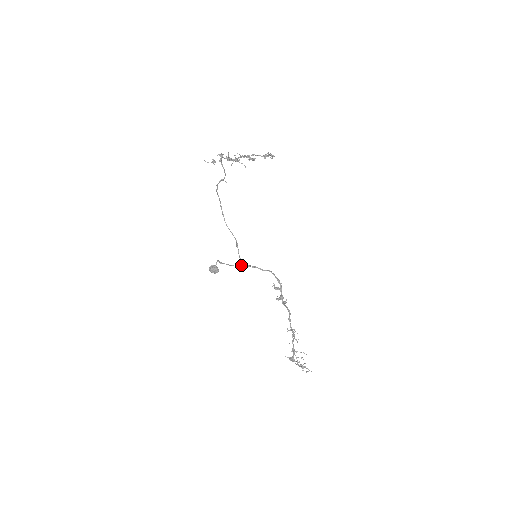
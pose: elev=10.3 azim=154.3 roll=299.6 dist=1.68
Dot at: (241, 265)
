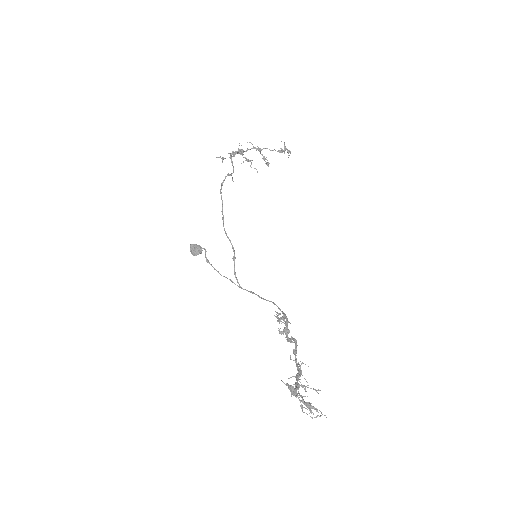
Dot at: (235, 284)
